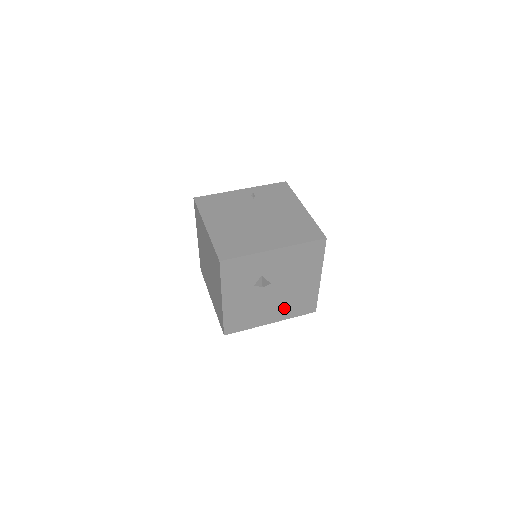
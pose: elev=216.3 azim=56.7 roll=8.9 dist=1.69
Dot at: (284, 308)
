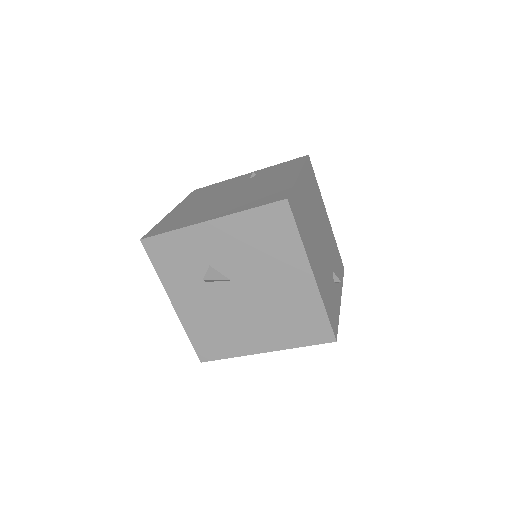
Dot at: (274, 327)
